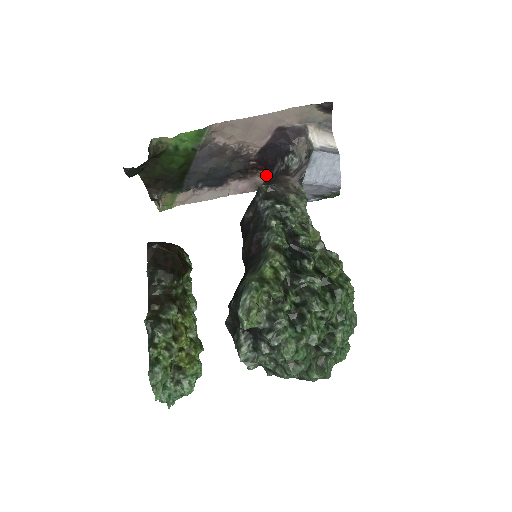
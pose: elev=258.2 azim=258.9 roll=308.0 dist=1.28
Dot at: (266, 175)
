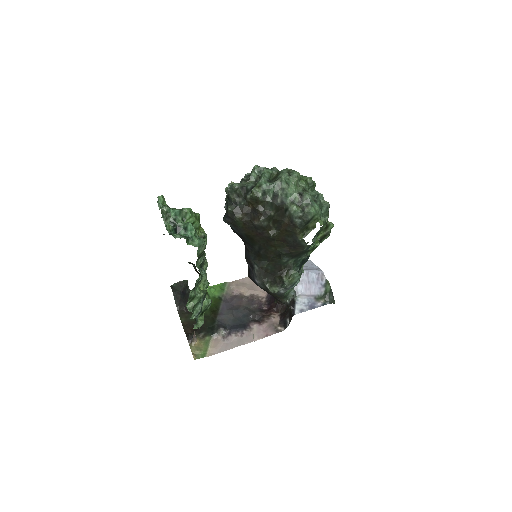
Dot at: (279, 315)
